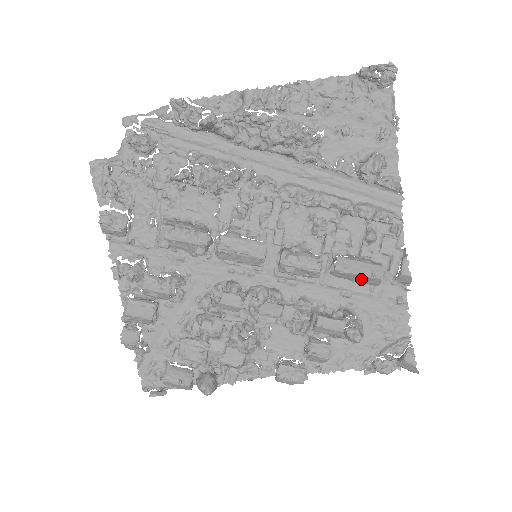
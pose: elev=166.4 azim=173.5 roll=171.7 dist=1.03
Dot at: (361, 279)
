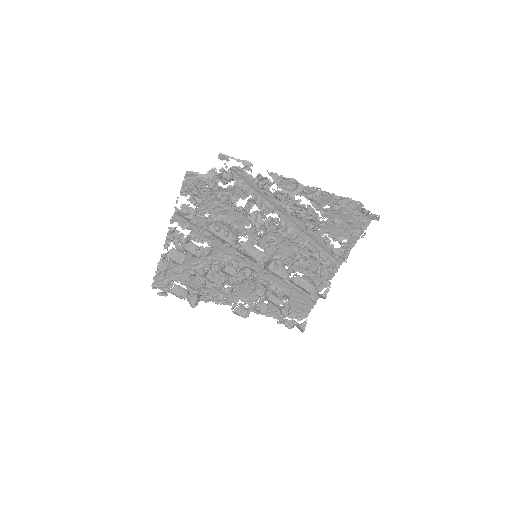
Dot at: (302, 289)
